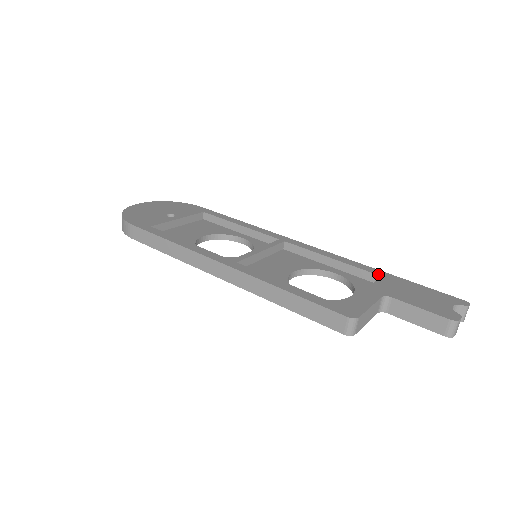
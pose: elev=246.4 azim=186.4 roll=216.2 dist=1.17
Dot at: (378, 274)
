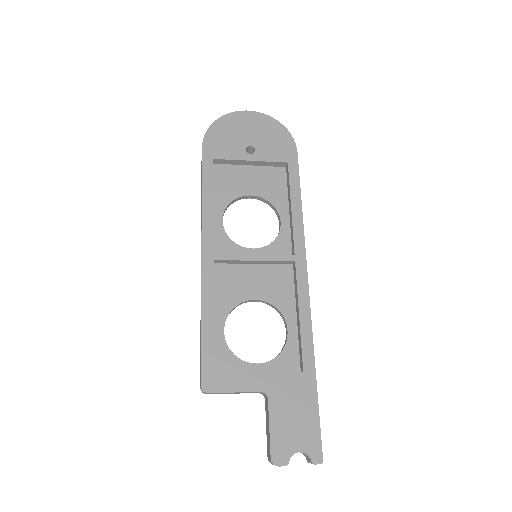
Dot at: (304, 368)
